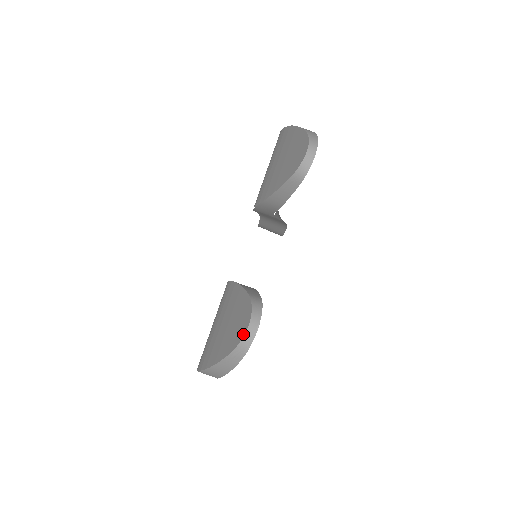
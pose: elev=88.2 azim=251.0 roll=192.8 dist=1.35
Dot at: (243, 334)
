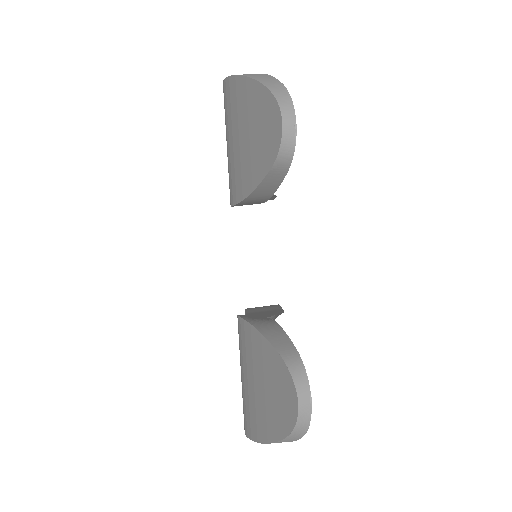
Dot at: (295, 417)
